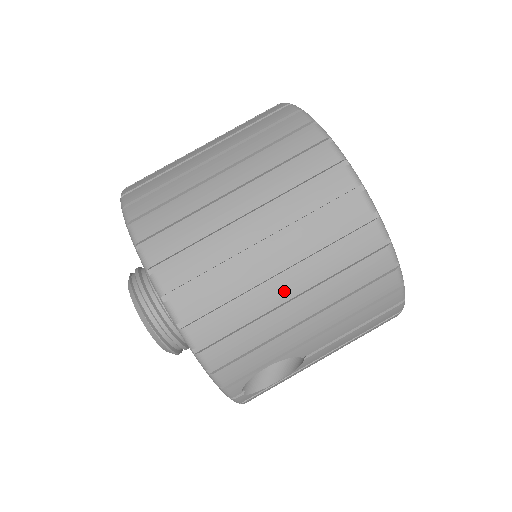
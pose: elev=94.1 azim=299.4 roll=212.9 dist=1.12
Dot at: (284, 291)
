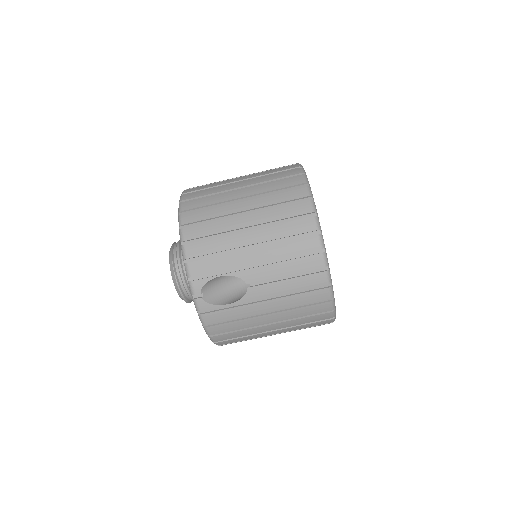
Dot at: (243, 224)
